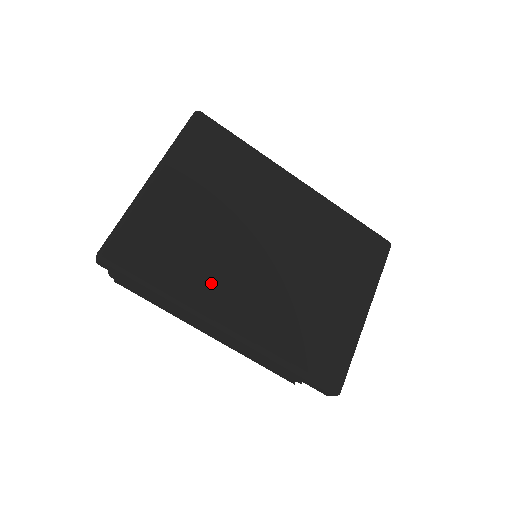
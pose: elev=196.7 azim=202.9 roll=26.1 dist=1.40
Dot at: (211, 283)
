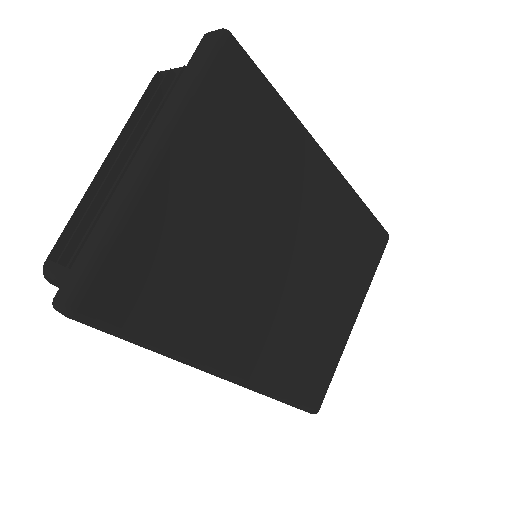
Dot at: (218, 323)
